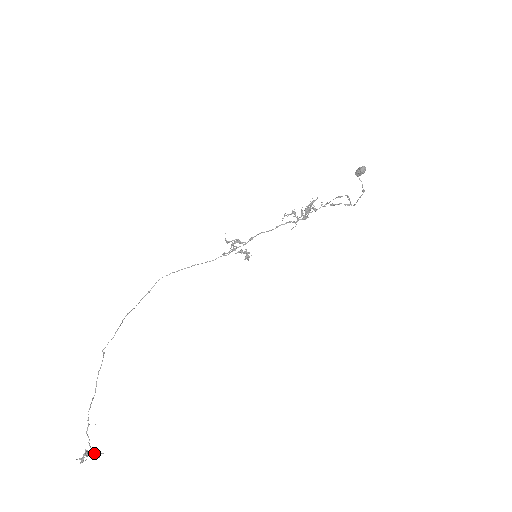
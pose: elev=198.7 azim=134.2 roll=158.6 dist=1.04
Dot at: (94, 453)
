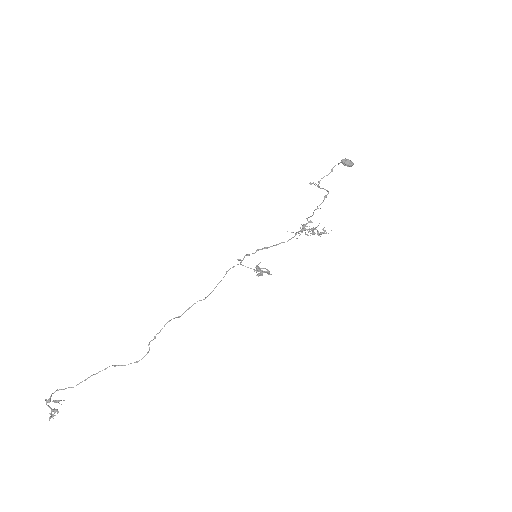
Dot at: (54, 402)
